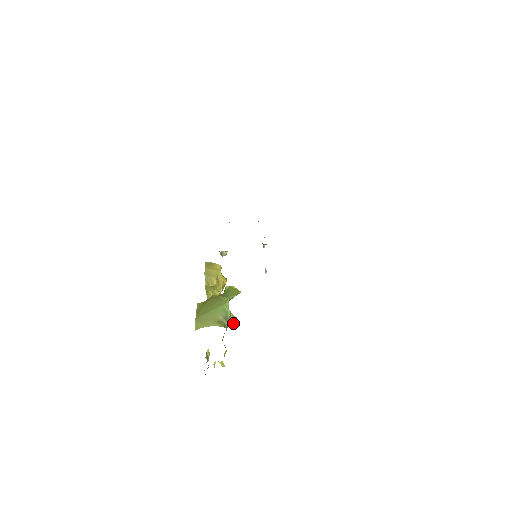
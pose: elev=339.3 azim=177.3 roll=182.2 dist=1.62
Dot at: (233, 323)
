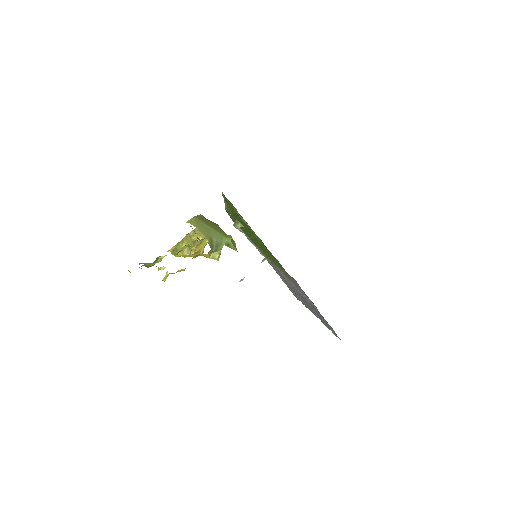
Dot at: (213, 258)
